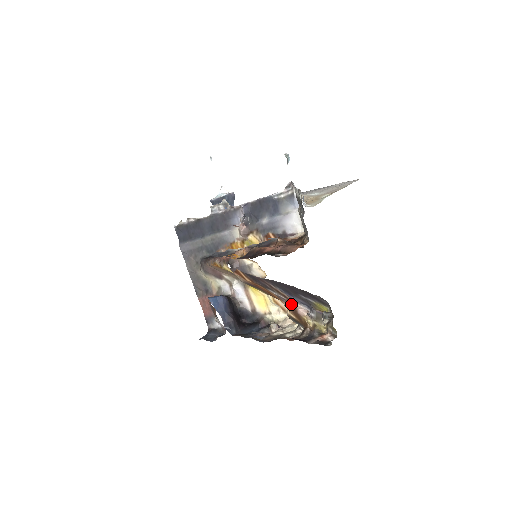
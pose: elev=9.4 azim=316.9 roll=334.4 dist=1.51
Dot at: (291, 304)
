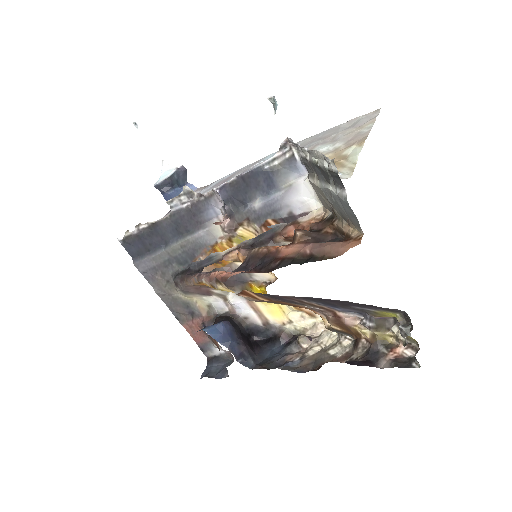
Dot at: (332, 315)
